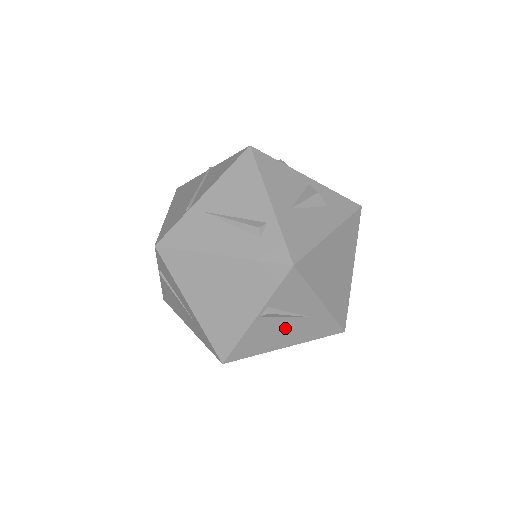
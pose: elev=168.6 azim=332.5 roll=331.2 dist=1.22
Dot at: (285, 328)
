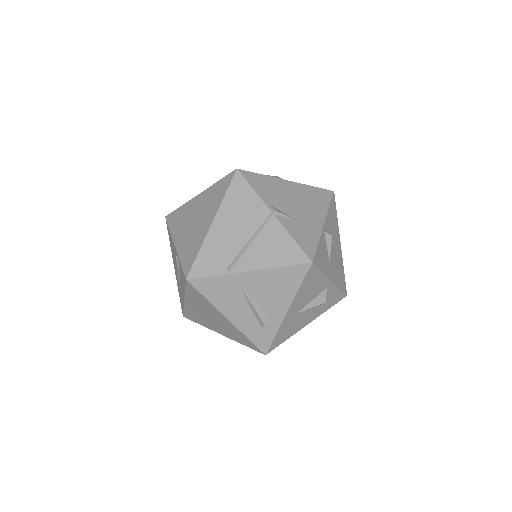
Dot at: occluded
